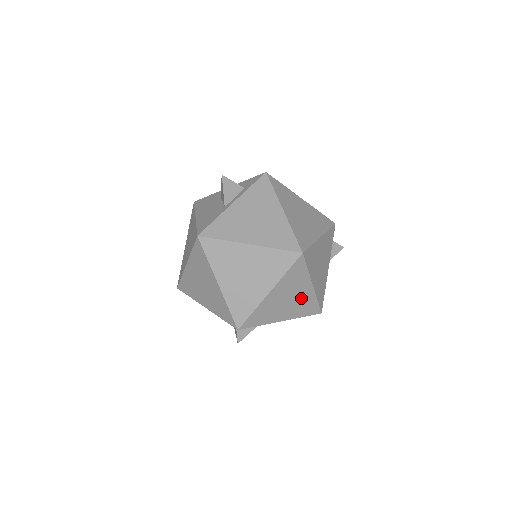
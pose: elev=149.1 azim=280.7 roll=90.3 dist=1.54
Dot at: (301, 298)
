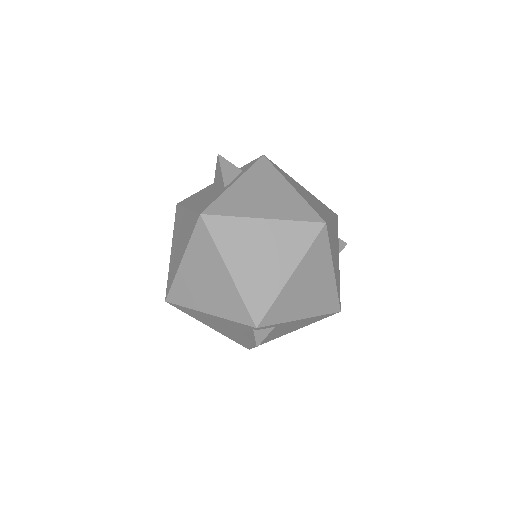
Dot at: (322, 287)
